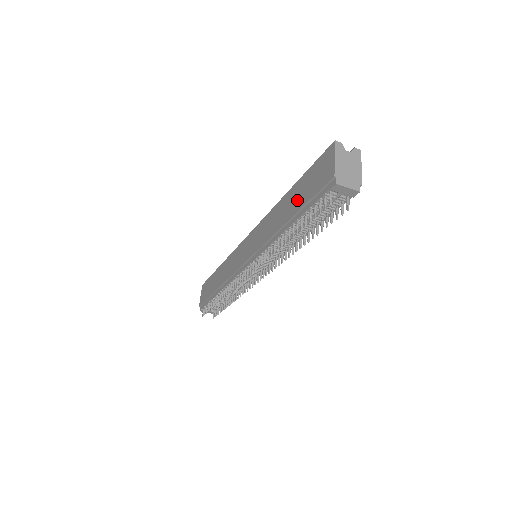
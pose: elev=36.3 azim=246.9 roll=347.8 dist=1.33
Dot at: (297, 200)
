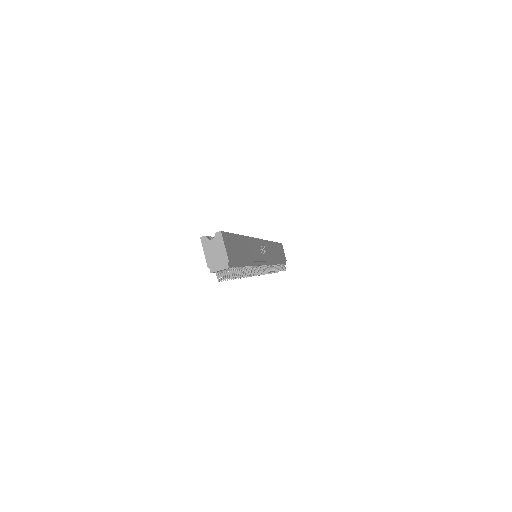
Dot at: occluded
